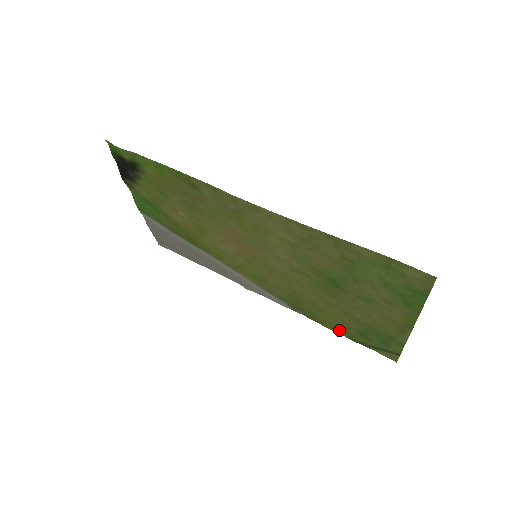
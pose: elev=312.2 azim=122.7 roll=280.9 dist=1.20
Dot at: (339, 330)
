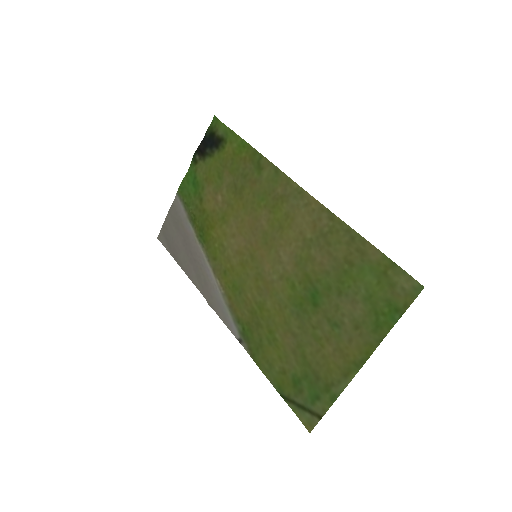
Dot at: (273, 375)
